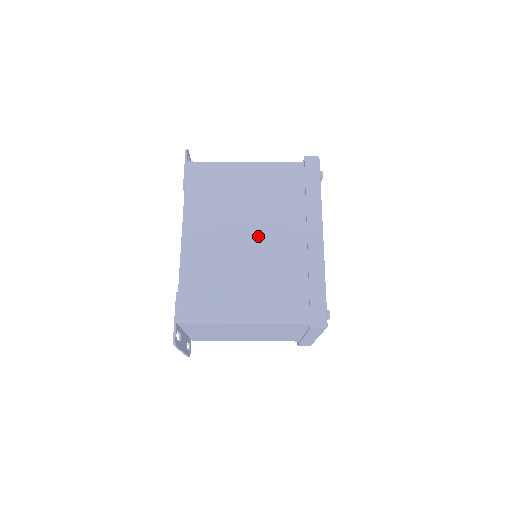
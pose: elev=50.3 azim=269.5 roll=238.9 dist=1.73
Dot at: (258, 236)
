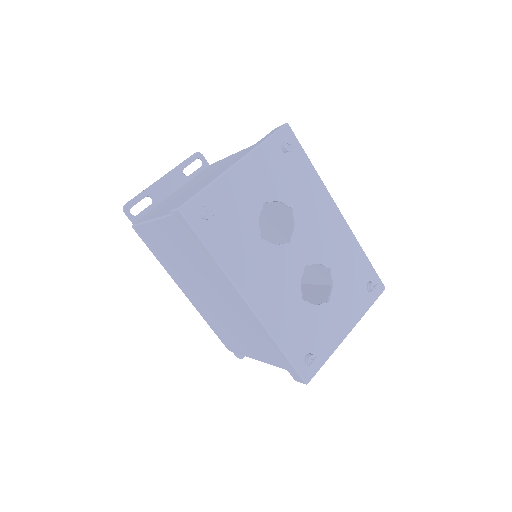
Dot at: (214, 295)
